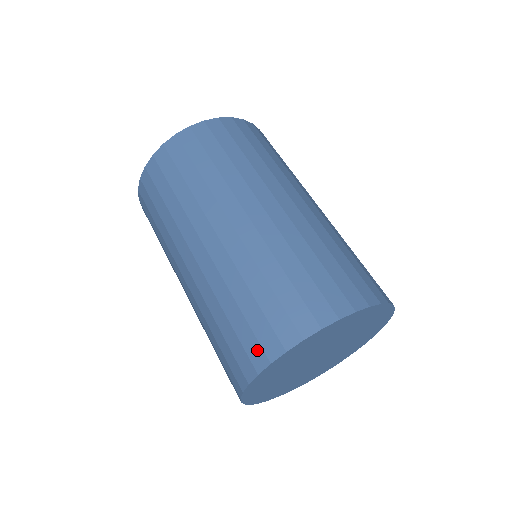
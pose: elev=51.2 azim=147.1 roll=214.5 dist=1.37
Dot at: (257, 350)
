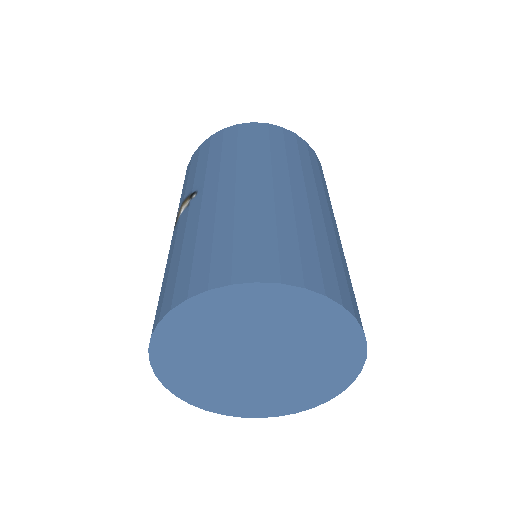
Dot at: (272, 266)
